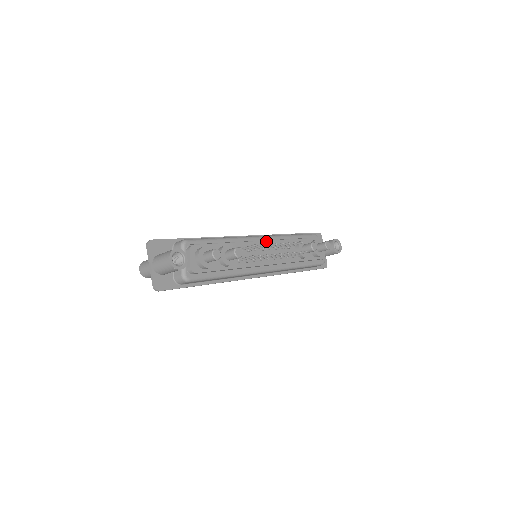
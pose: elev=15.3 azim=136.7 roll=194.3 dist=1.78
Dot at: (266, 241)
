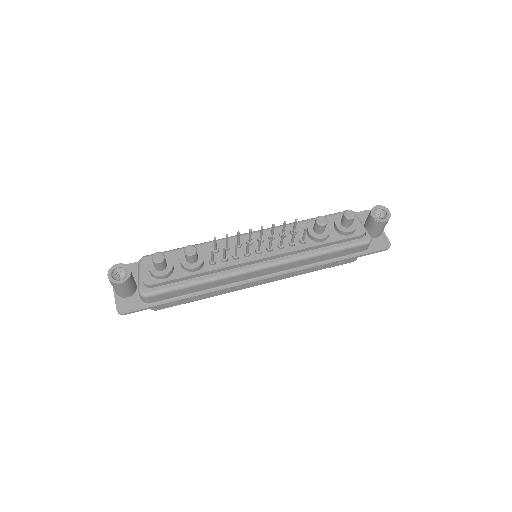
Dot at: (255, 234)
